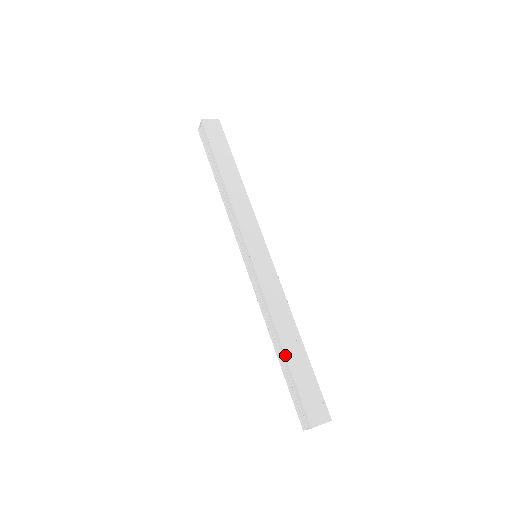
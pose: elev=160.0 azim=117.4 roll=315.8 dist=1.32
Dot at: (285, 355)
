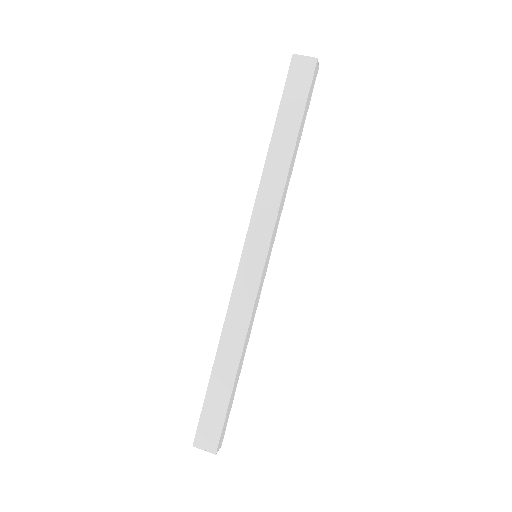
Dot at: (212, 371)
